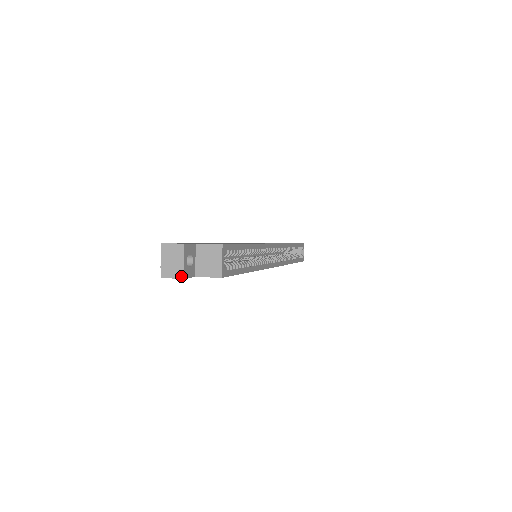
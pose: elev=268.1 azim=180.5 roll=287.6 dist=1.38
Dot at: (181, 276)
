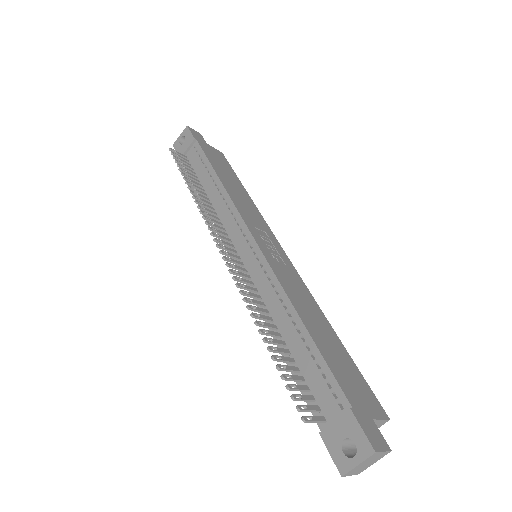
Dot at: (359, 473)
